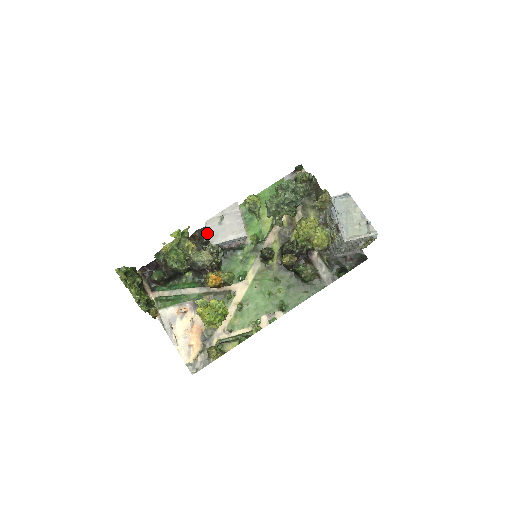
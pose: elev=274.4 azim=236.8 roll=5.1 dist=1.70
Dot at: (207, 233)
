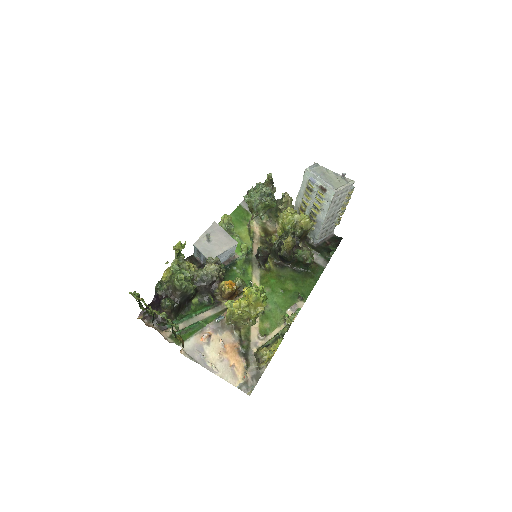
Dot at: (195, 261)
